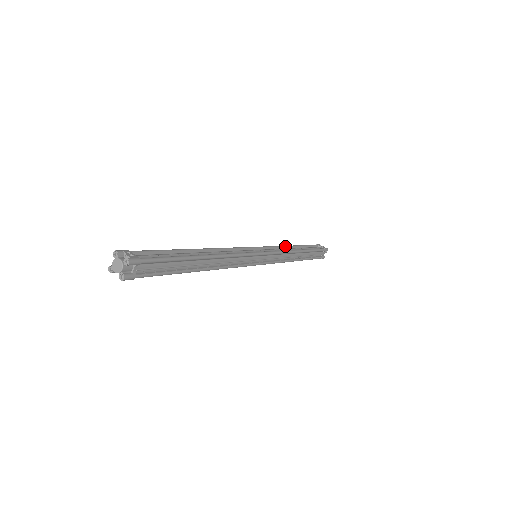
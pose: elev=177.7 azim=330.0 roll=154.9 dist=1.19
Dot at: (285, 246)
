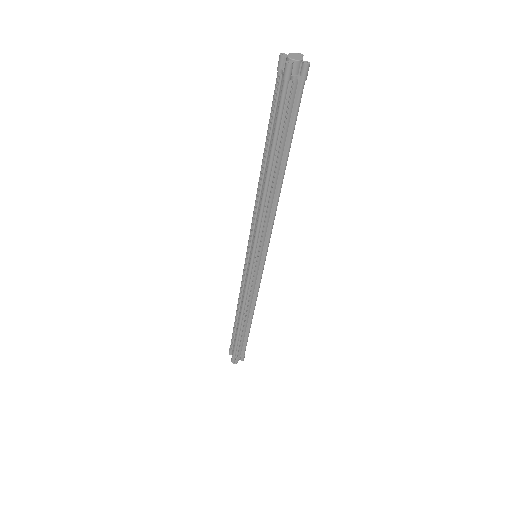
Dot at: occluded
